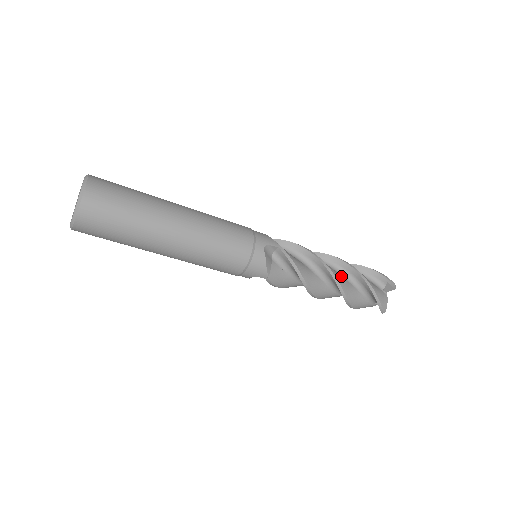
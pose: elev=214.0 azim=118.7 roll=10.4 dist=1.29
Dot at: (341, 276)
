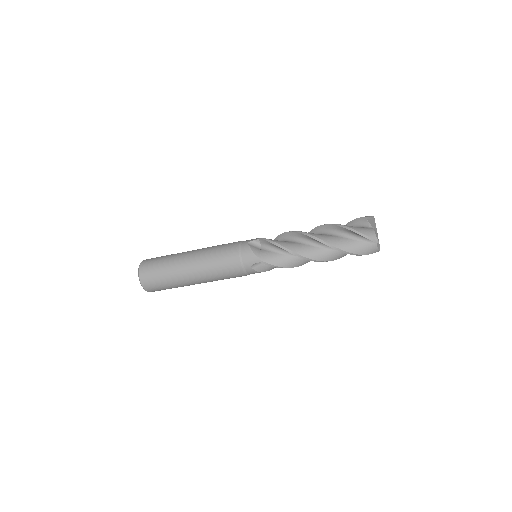
Dot at: (323, 251)
